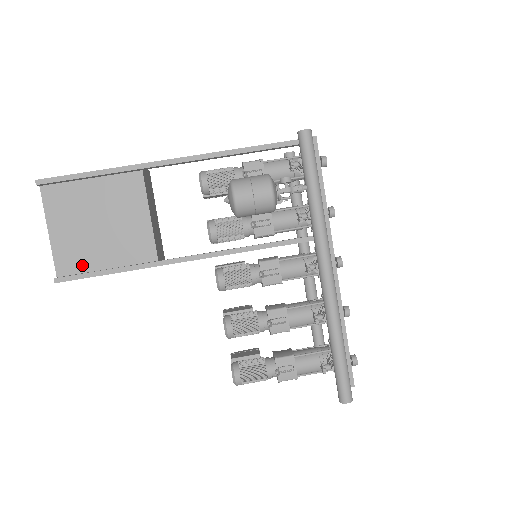
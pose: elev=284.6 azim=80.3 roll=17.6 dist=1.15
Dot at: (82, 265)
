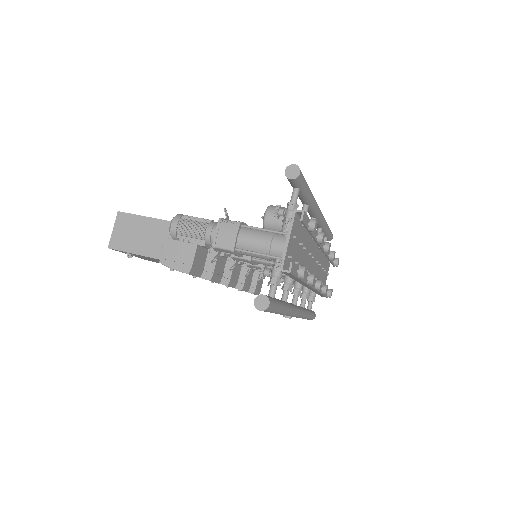
Dot at: occluded
